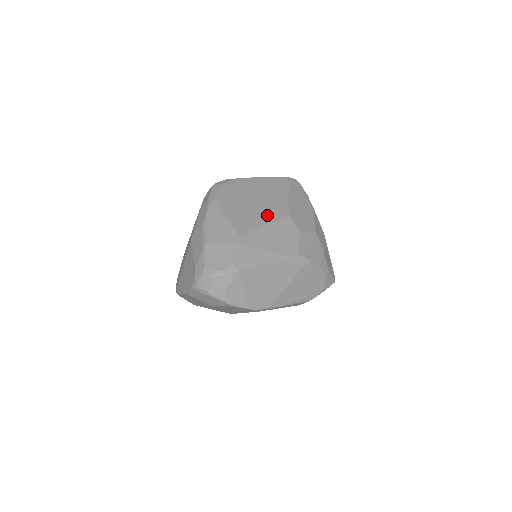
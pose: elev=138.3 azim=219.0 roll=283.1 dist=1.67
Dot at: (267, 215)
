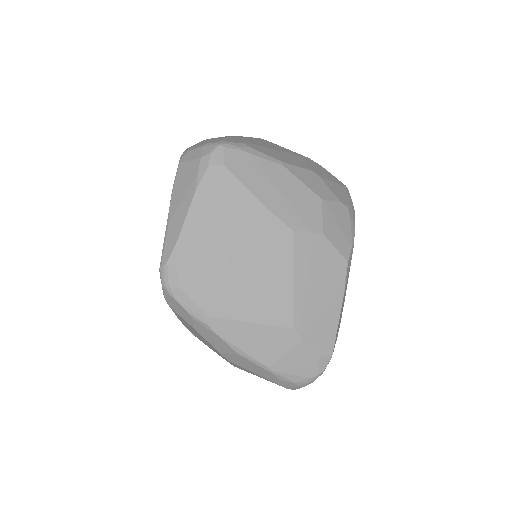
Dot at: (277, 263)
